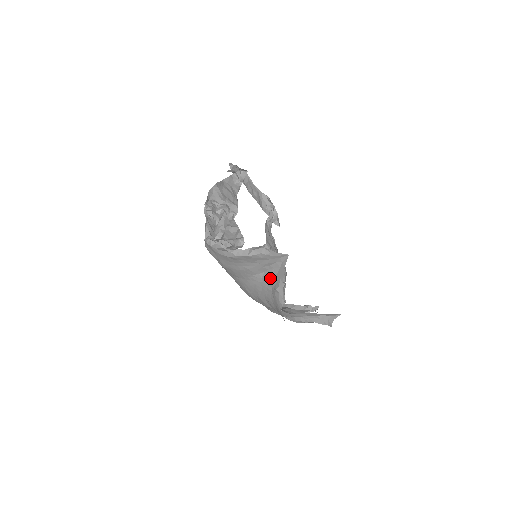
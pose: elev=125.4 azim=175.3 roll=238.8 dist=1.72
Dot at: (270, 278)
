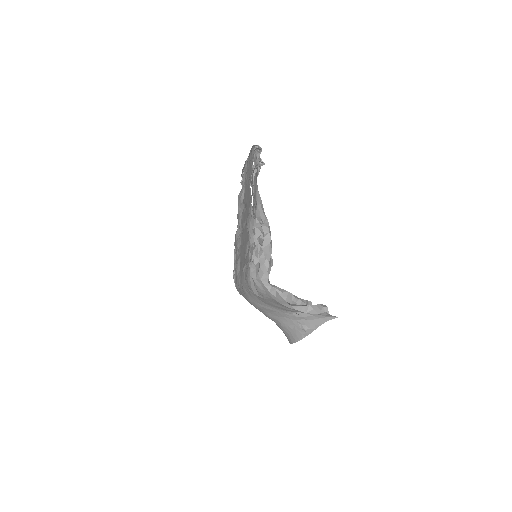
Dot at: (302, 318)
